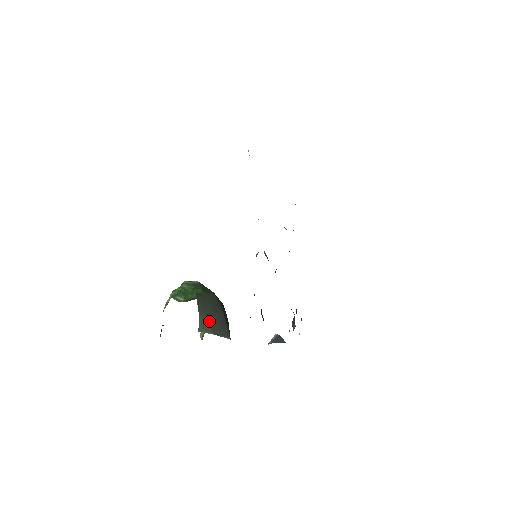
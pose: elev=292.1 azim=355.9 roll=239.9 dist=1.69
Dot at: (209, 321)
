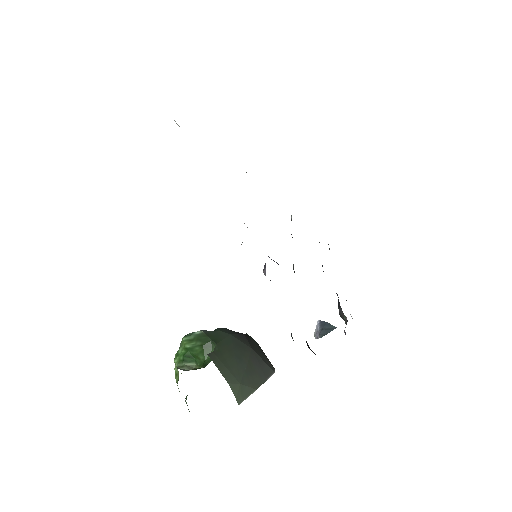
Dot at: (243, 379)
